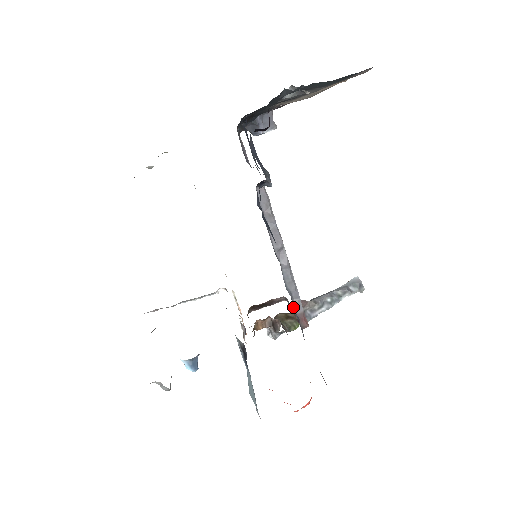
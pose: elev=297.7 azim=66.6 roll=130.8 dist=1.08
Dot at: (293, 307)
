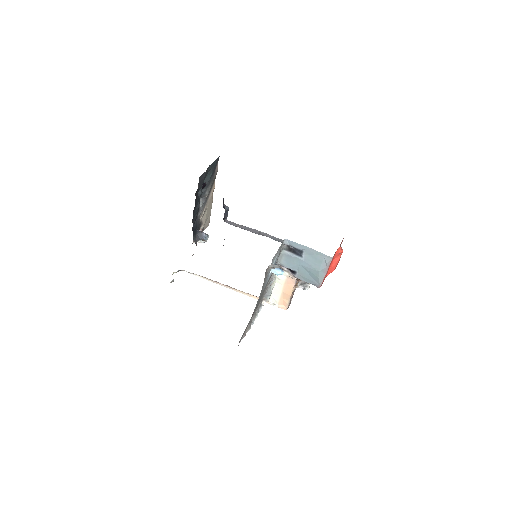
Dot at: occluded
